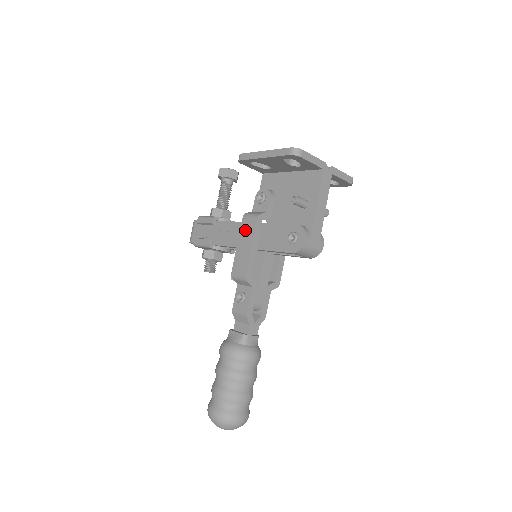
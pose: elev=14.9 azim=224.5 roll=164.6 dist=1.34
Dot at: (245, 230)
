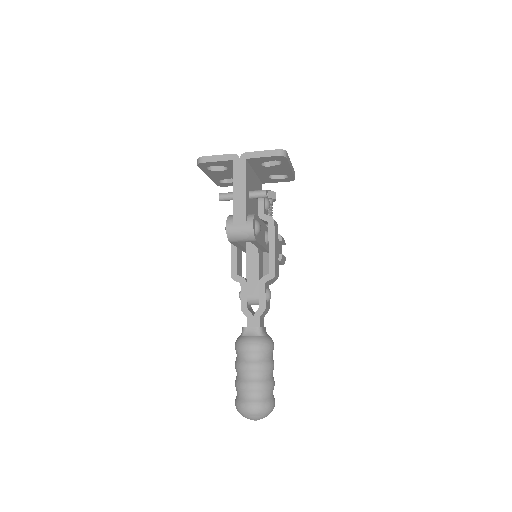
Dot at: occluded
